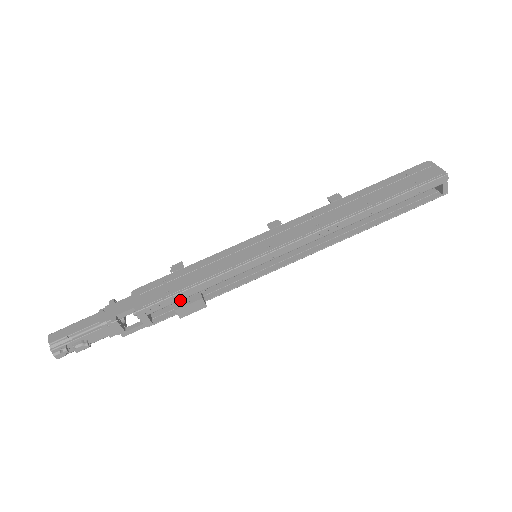
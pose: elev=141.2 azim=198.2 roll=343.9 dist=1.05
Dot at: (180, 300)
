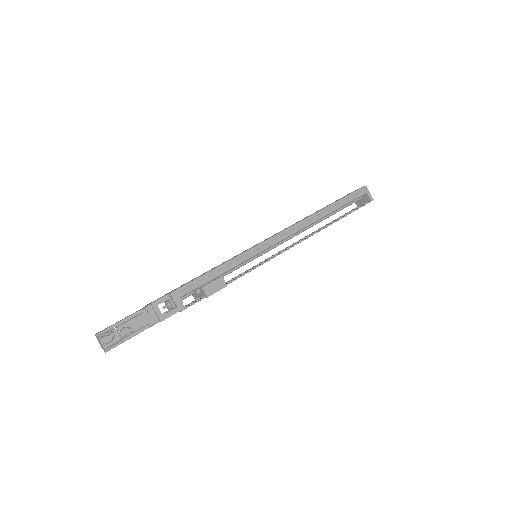
Dot at: (204, 283)
